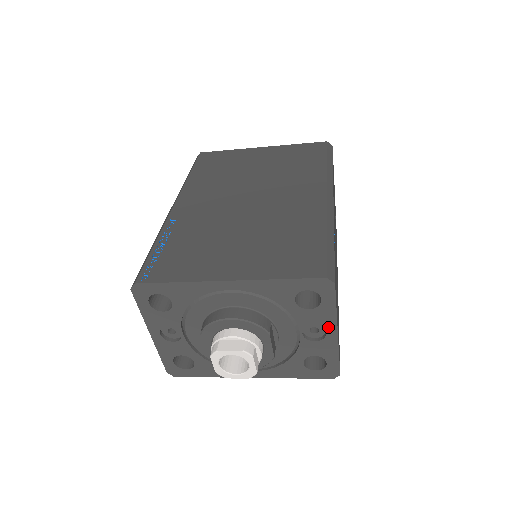
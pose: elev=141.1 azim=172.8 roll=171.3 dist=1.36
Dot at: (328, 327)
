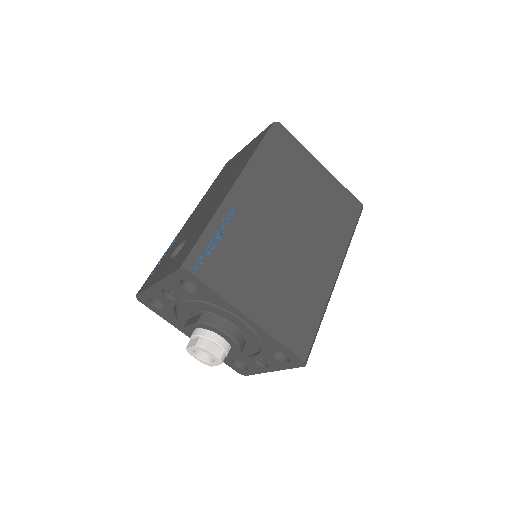
Dot at: (272, 367)
